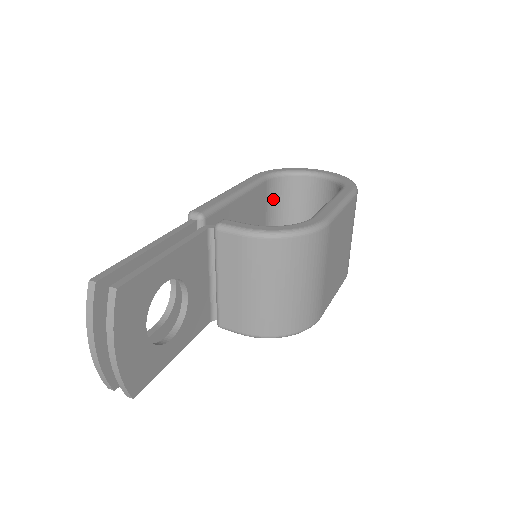
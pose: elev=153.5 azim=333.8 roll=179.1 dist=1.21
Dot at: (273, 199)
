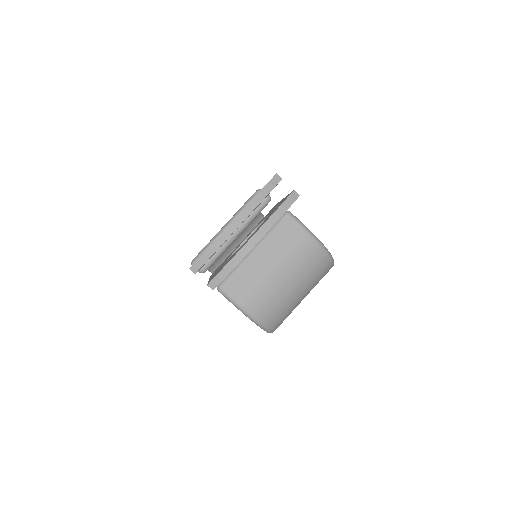
Dot at: (246, 228)
